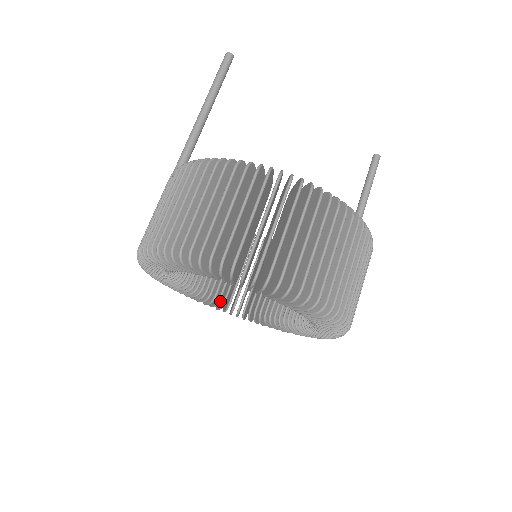
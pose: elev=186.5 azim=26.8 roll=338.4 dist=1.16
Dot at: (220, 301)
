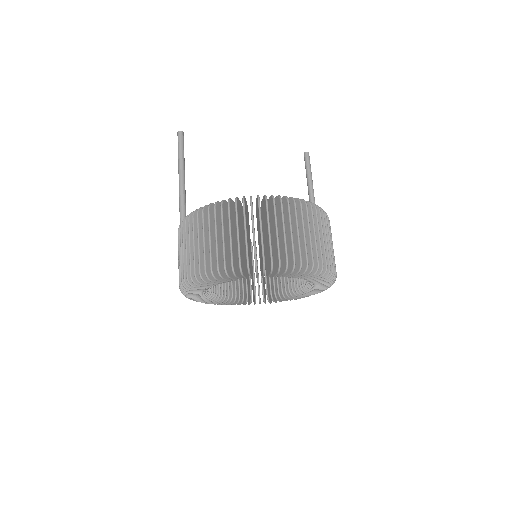
Dot at: (244, 298)
